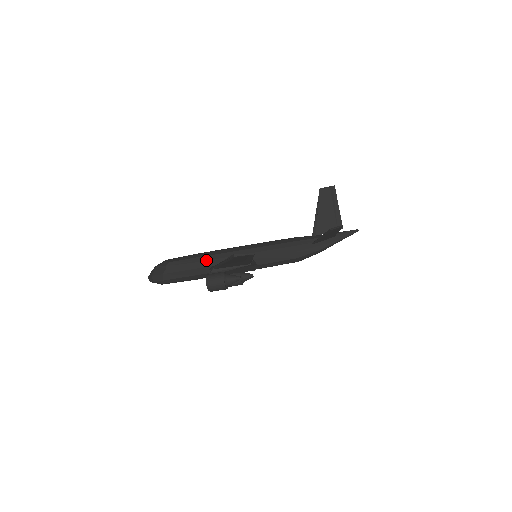
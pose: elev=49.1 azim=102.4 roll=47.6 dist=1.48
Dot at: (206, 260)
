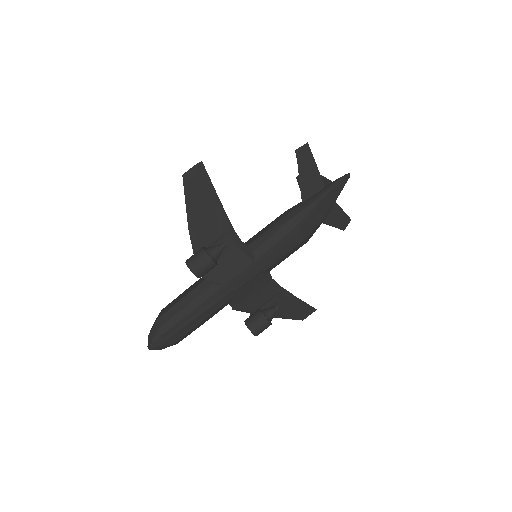
Dot at: (199, 280)
